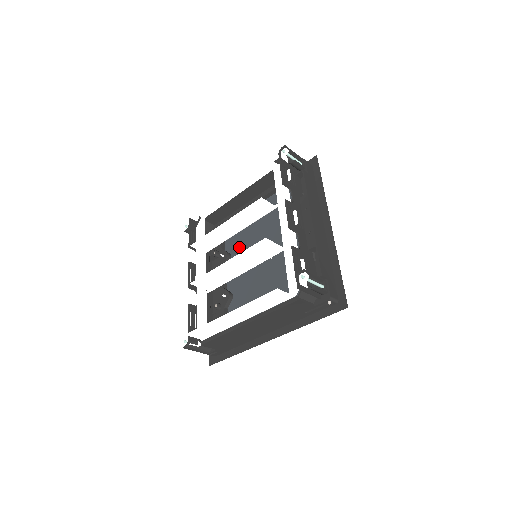
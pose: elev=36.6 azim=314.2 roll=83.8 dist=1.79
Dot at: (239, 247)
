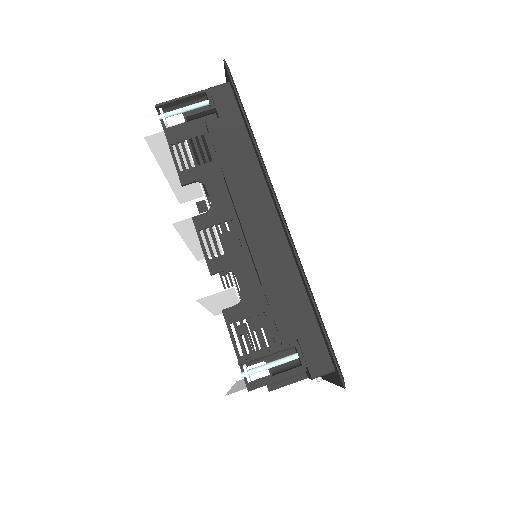
Dot at: occluded
